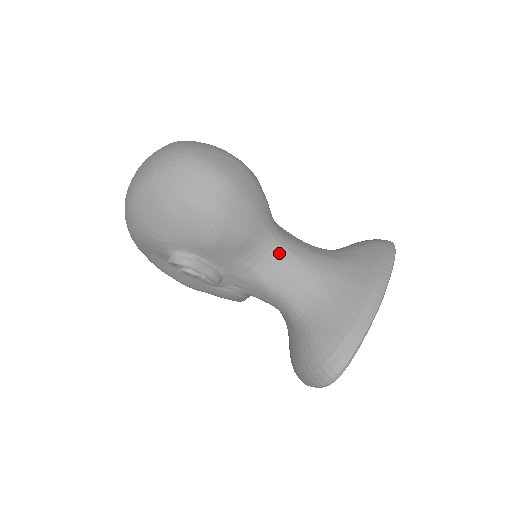
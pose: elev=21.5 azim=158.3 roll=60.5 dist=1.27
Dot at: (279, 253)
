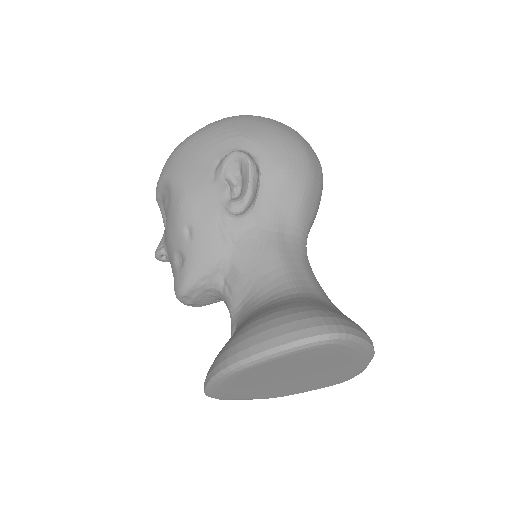
Dot at: (304, 249)
